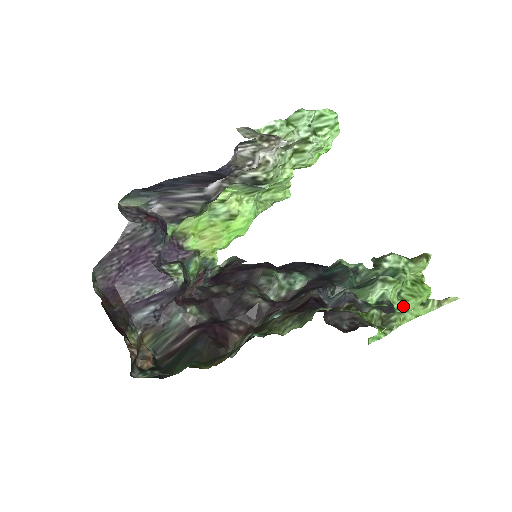
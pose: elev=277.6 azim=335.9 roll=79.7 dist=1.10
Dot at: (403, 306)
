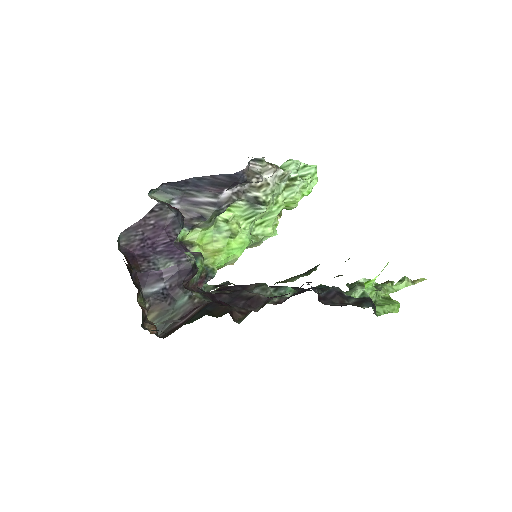
Dot at: (380, 309)
